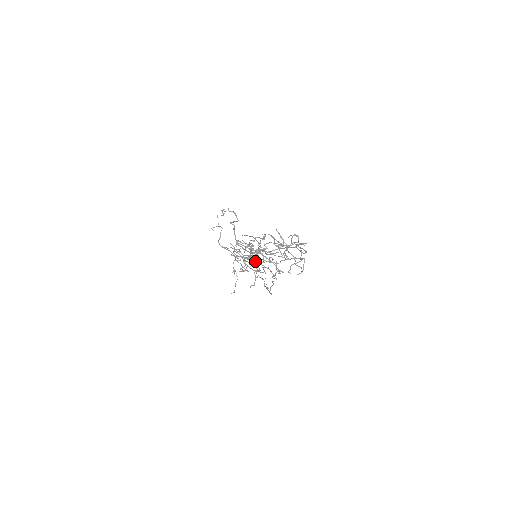
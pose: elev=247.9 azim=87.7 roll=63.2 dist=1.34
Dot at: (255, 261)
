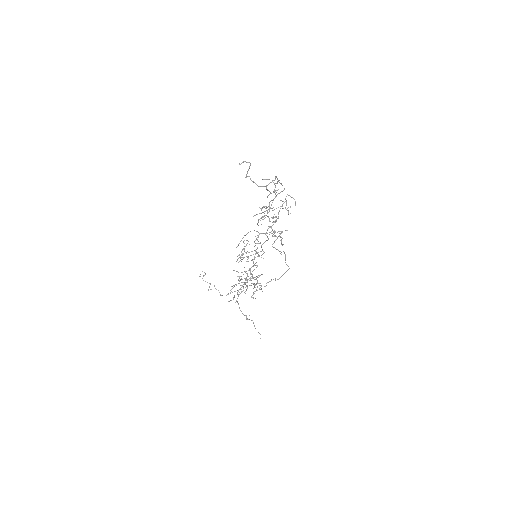
Dot at: occluded
